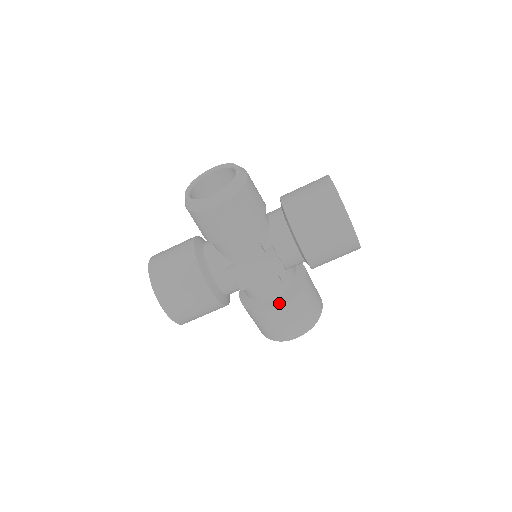
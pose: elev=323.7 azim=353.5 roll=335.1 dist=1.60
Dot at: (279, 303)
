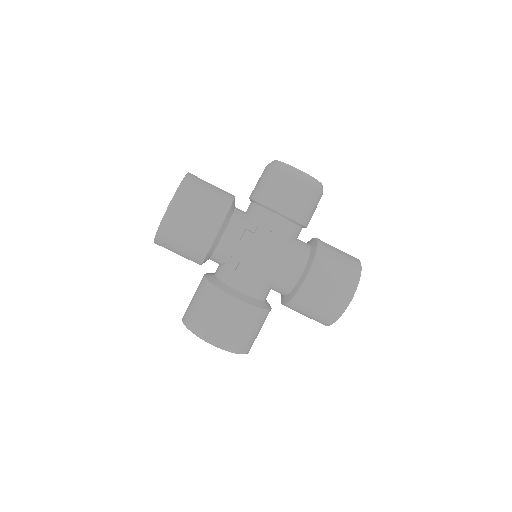
Dot at: (243, 298)
